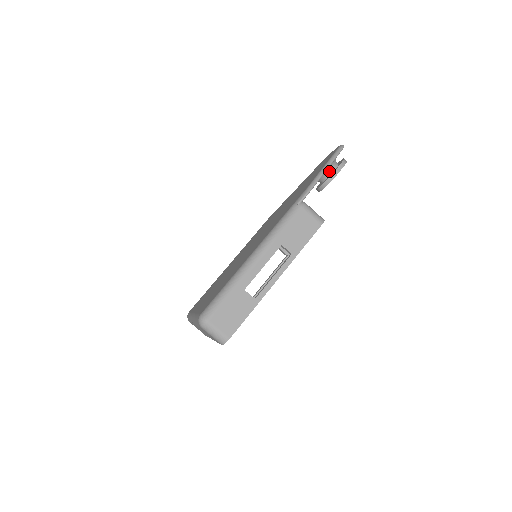
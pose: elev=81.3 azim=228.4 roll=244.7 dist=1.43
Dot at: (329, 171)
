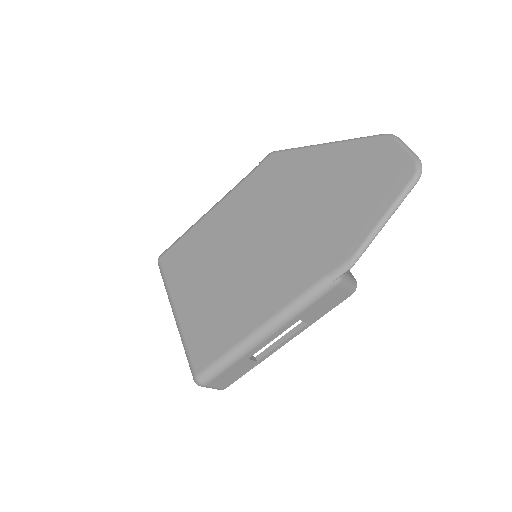
Dot at: occluded
